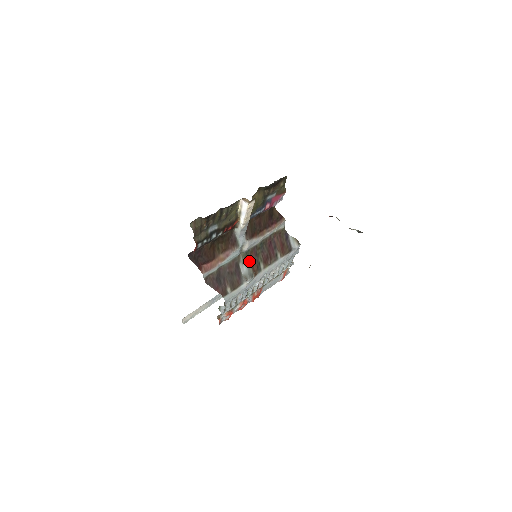
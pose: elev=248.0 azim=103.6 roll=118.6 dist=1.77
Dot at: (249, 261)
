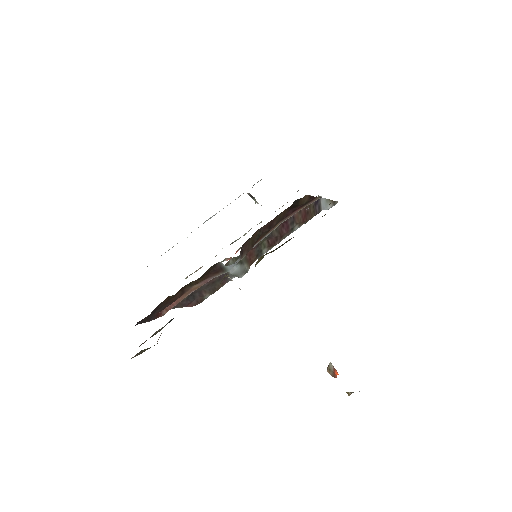
Dot at: (244, 258)
